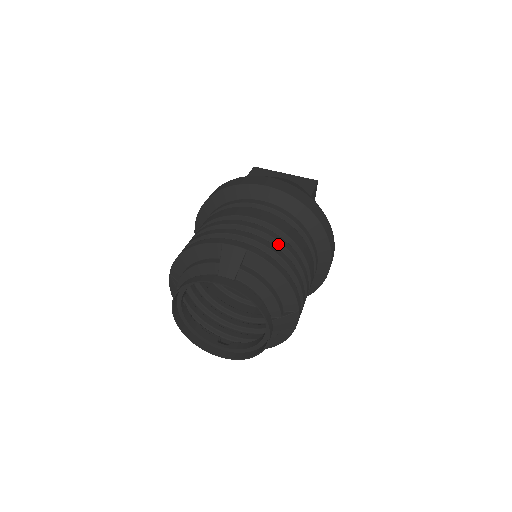
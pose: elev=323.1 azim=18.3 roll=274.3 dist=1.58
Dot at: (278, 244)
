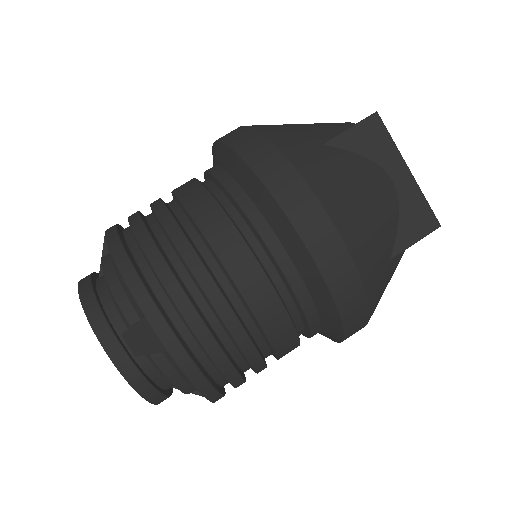
Dot at: (237, 346)
